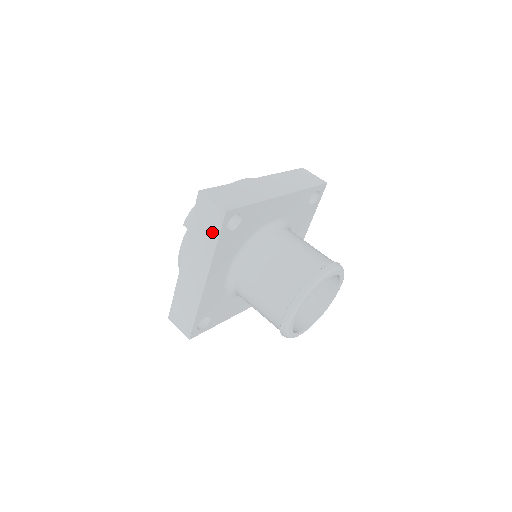
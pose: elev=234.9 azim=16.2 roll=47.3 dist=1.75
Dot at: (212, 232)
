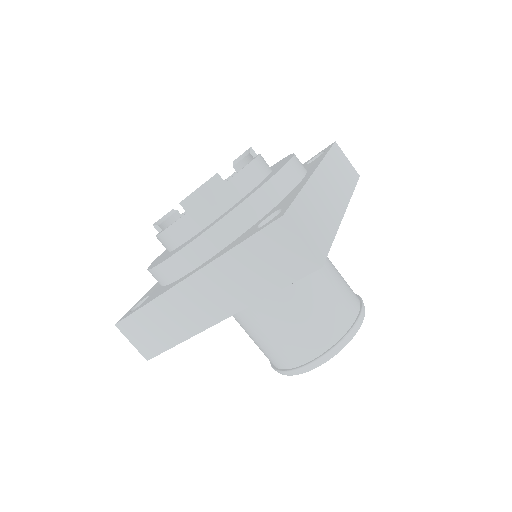
Dot at: (275, 276)
